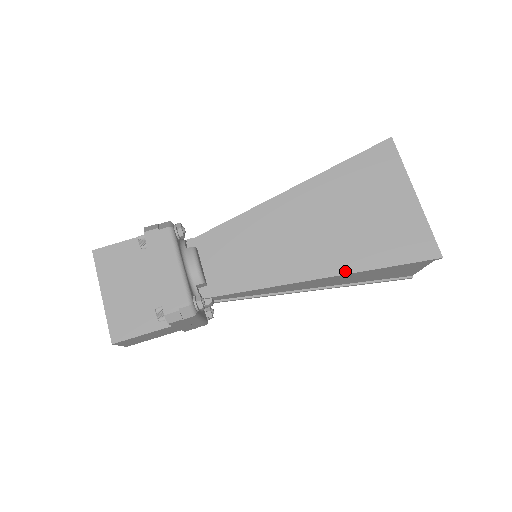
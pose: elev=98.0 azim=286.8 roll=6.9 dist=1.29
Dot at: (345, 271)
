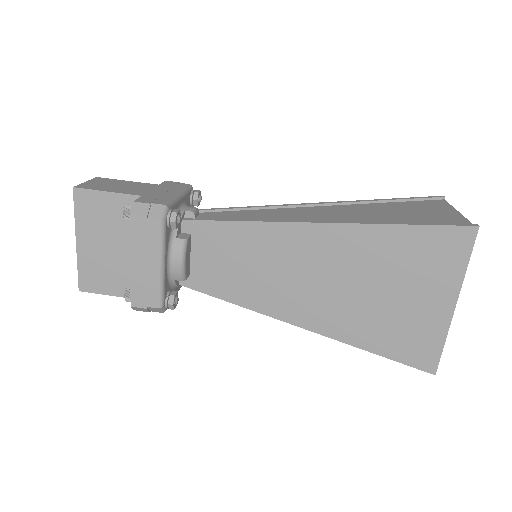
Dot at: (332, 335)
